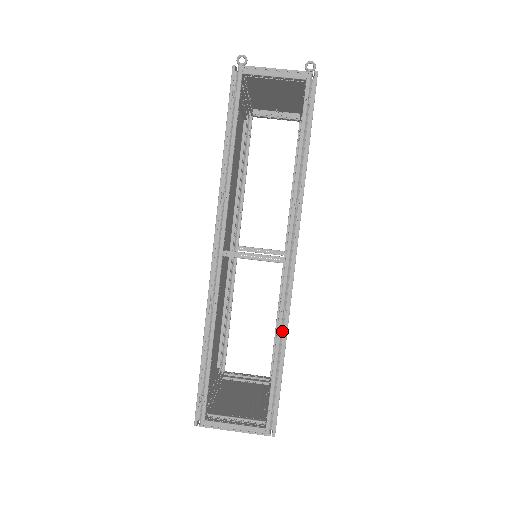
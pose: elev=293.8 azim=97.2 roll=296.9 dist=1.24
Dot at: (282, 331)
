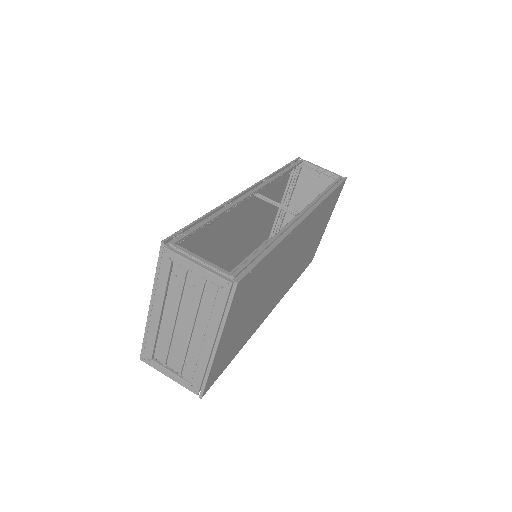
Dot at: occluded
